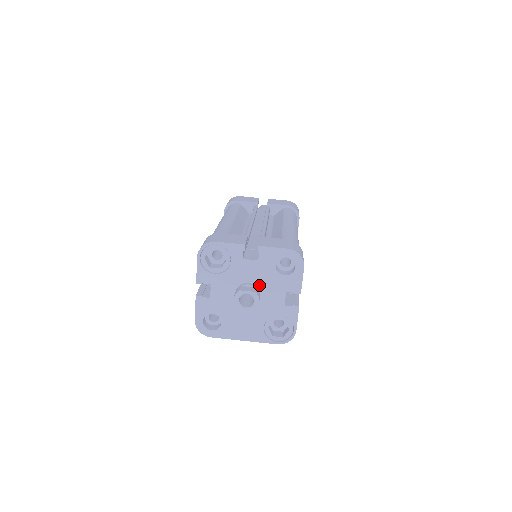
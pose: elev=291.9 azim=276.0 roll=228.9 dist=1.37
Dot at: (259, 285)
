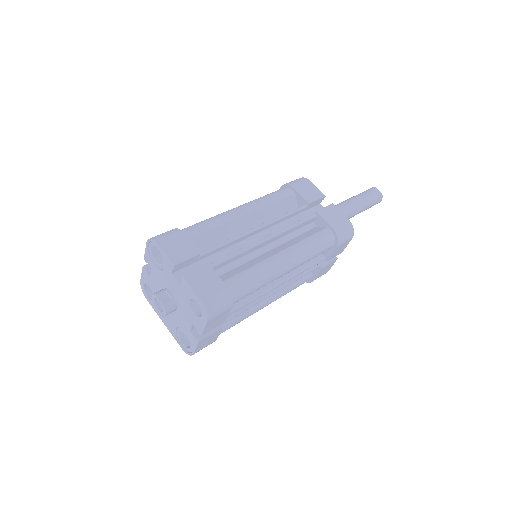
Dot at: (178, 301)
